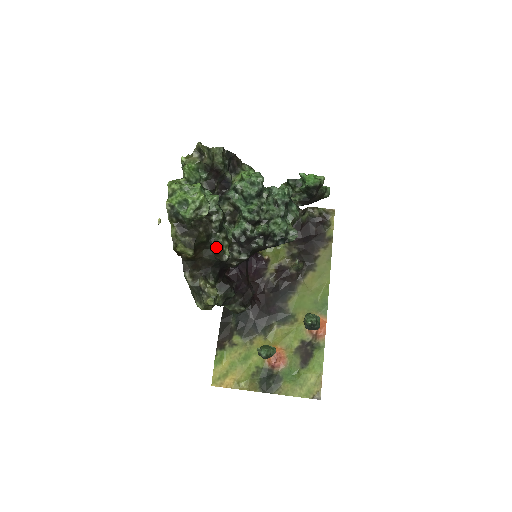
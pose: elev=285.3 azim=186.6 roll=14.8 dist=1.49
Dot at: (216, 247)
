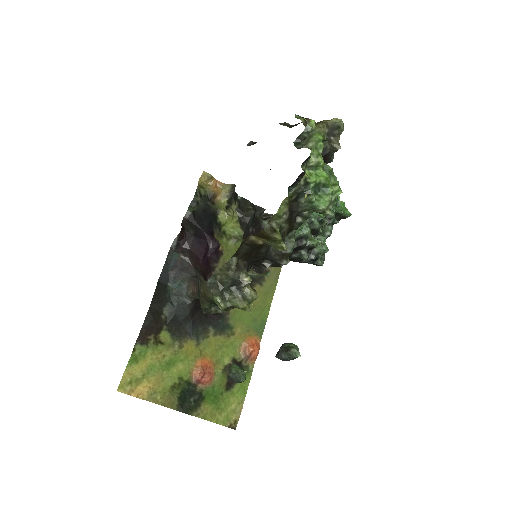
Dot at: (287, 245)
